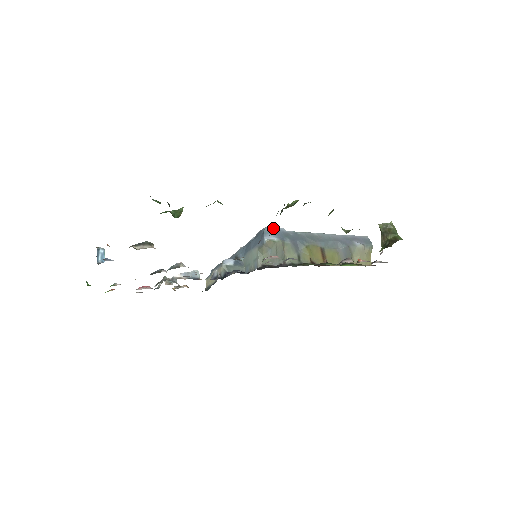
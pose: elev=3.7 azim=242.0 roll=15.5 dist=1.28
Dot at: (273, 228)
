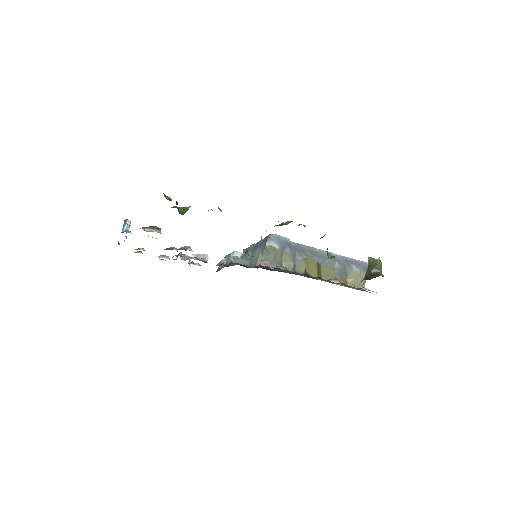
Dot at: occluded
